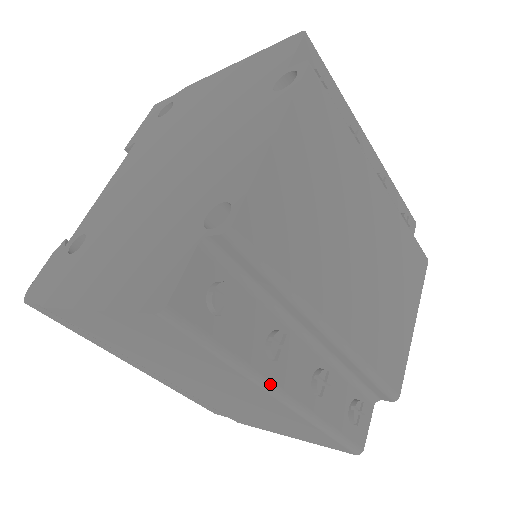
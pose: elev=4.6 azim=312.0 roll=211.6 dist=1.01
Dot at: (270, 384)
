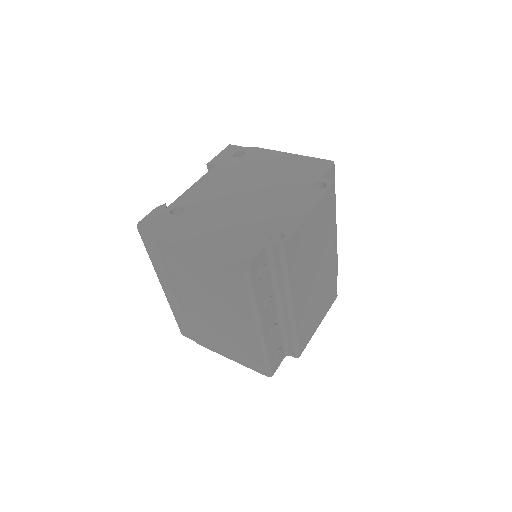
Dot at: (259, 319)
